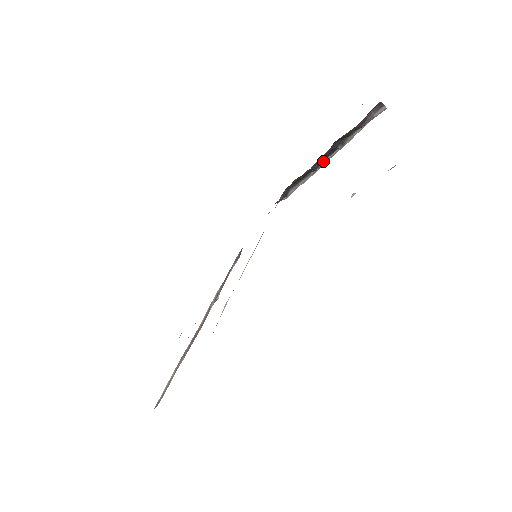
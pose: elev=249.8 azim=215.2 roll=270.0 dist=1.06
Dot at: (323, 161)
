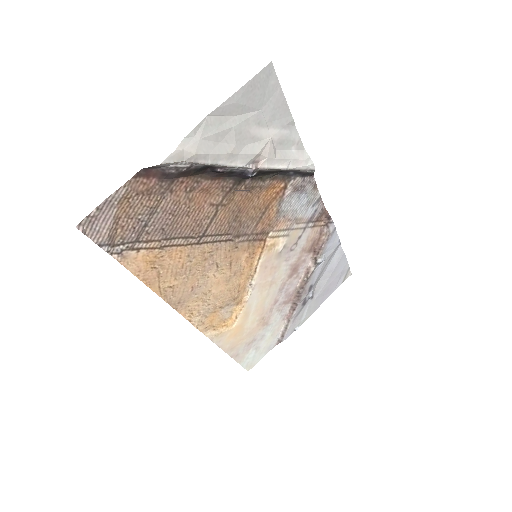
Dot at: (245, 168)
